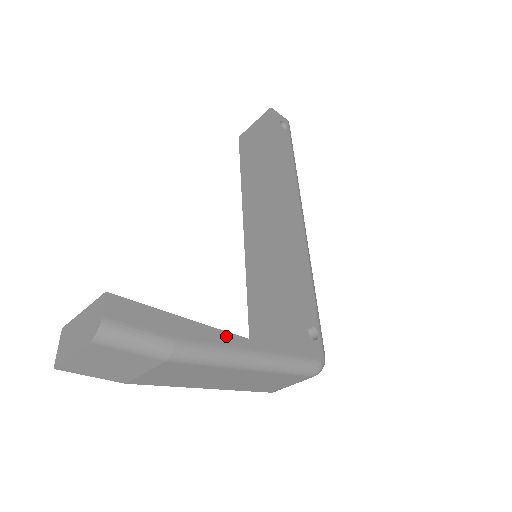
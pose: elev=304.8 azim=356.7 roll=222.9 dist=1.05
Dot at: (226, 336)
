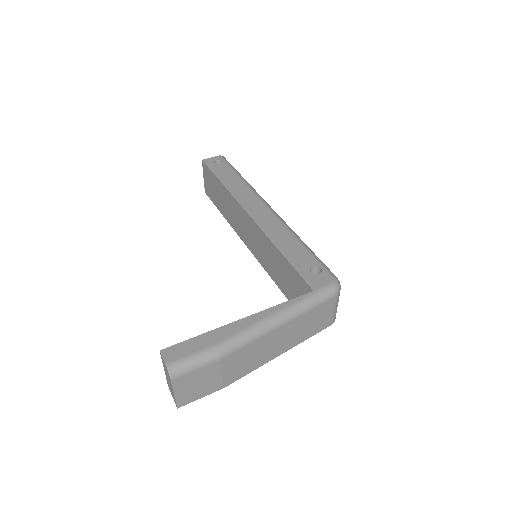
Dot at: (248, 319)
